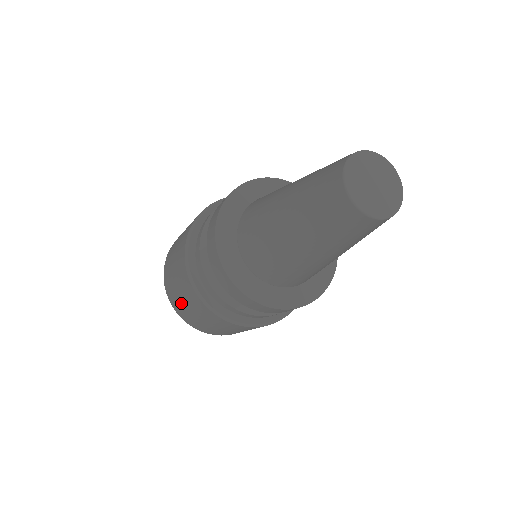
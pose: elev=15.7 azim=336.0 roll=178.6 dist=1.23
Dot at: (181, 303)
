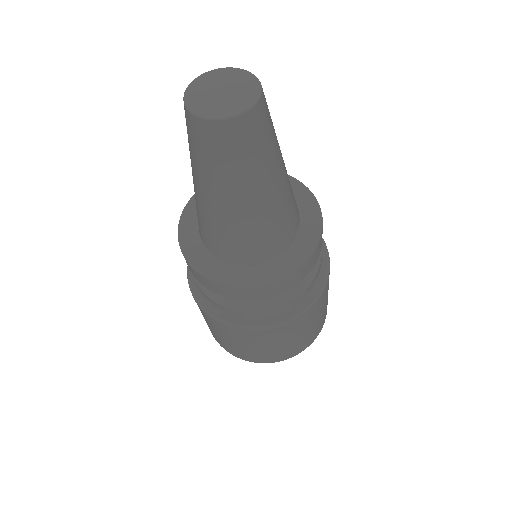
Dot at: occluded
